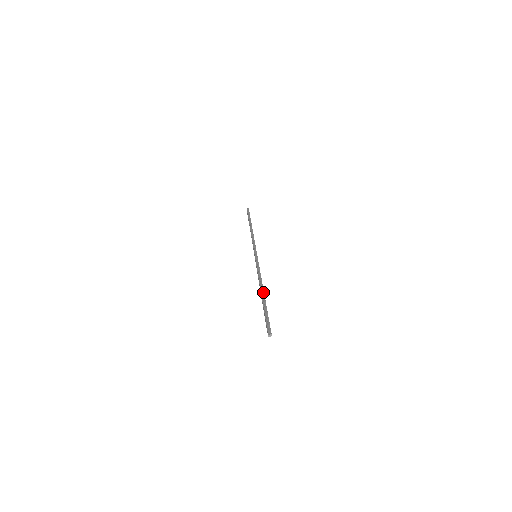
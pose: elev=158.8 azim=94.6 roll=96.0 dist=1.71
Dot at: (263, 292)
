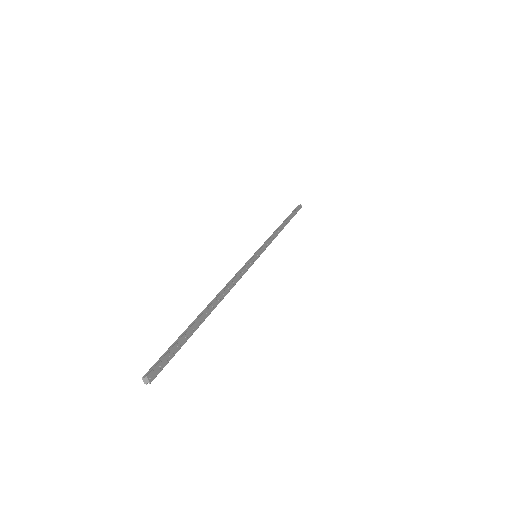
Dot at: (209, 304)
